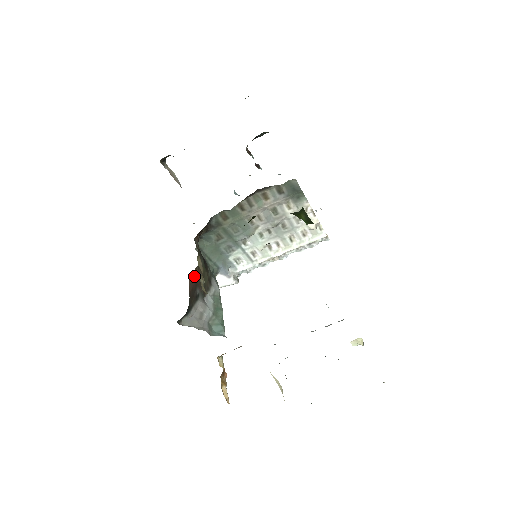
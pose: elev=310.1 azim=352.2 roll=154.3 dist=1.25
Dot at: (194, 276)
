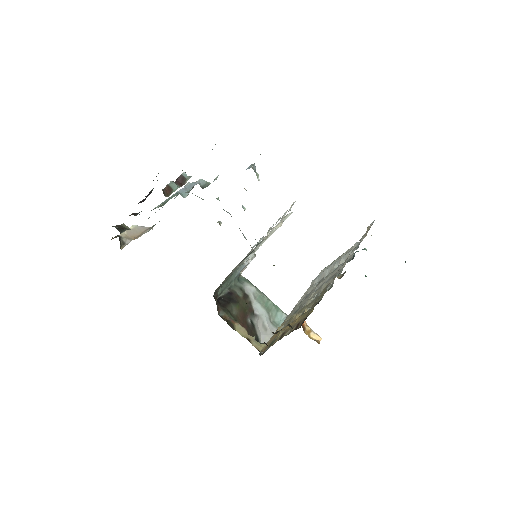
Dot at: occluded
